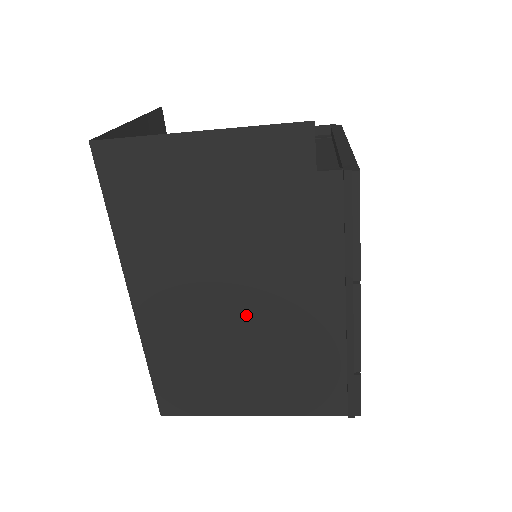
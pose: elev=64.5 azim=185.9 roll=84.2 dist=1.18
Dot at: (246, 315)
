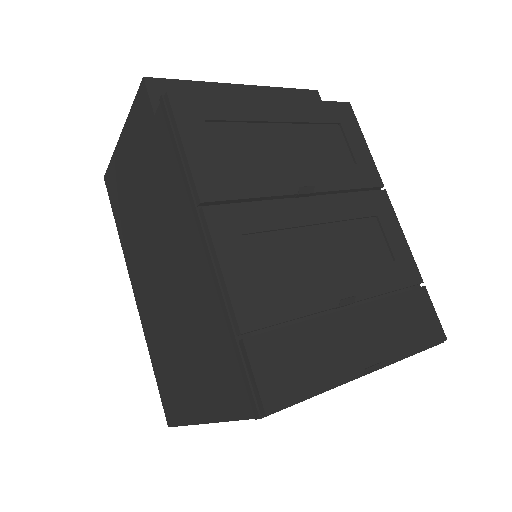
Dot at: (169, 284)
